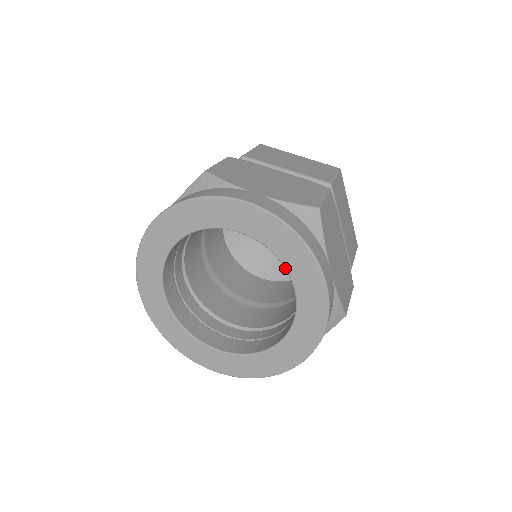
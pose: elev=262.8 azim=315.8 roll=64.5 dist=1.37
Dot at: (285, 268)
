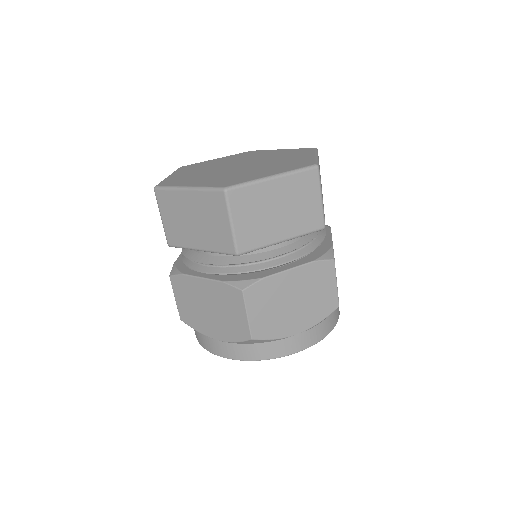
Dot at: occluded
